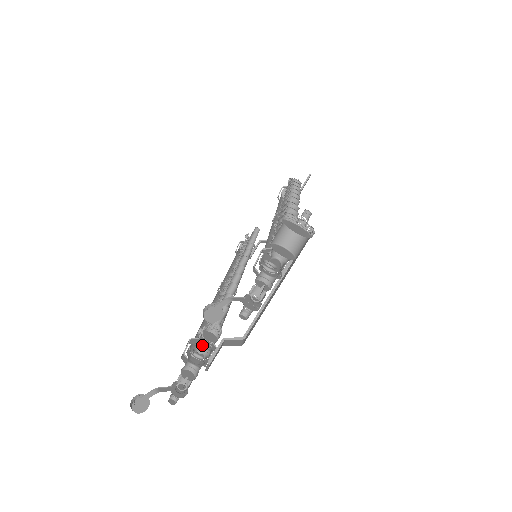
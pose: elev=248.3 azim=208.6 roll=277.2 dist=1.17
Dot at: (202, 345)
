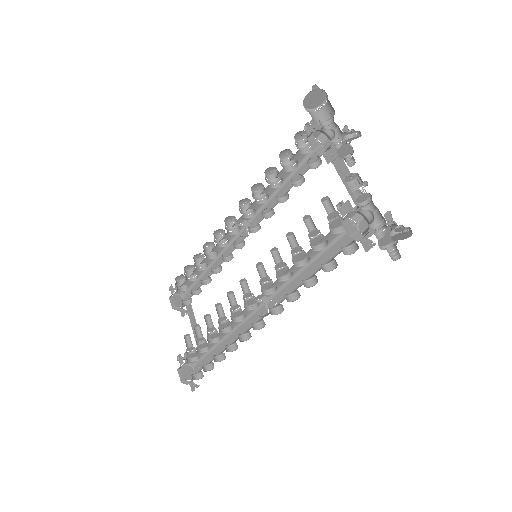
Dot at: occluded
